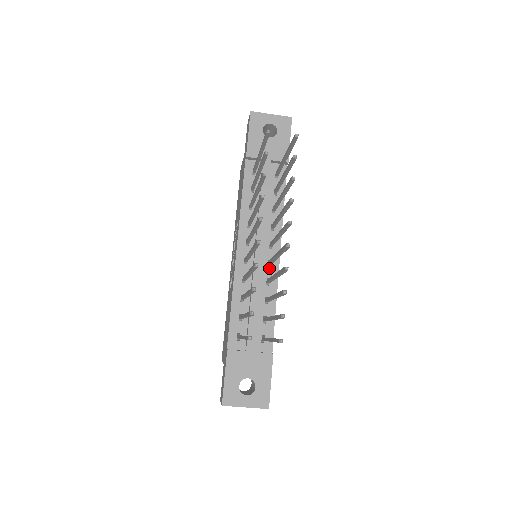
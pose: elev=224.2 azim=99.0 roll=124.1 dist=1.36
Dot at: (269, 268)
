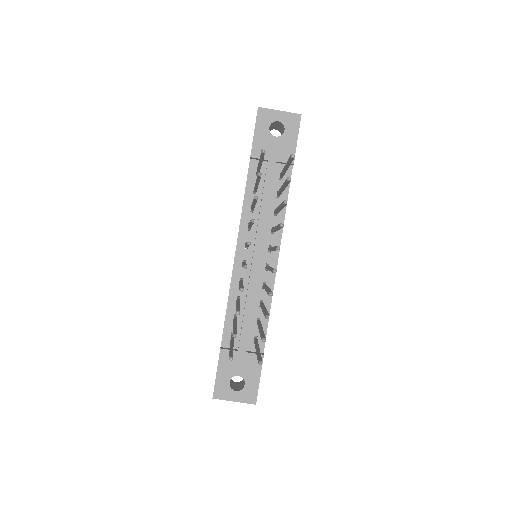
Dot at: (266, 272)
